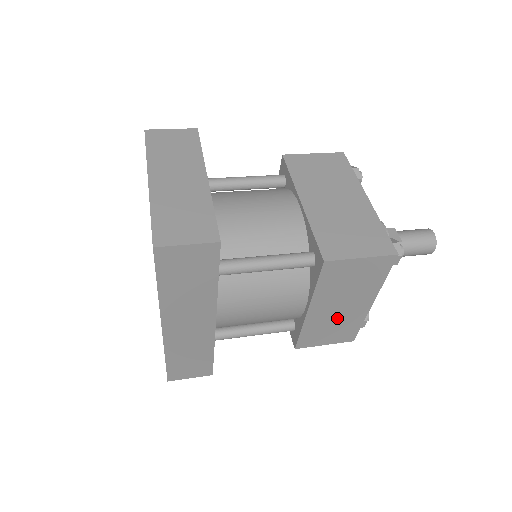
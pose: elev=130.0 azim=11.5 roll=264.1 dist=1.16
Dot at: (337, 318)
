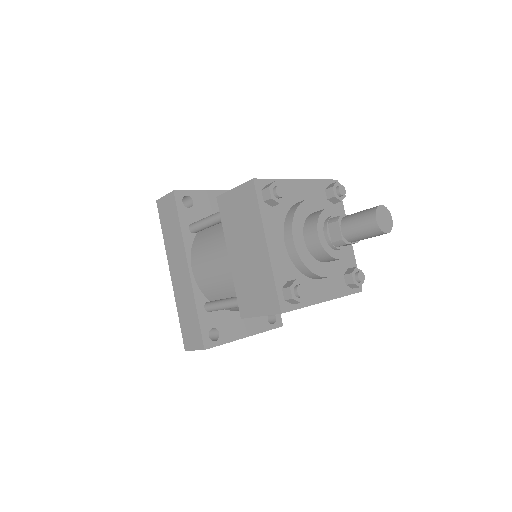
Dot at: (251, 269)
